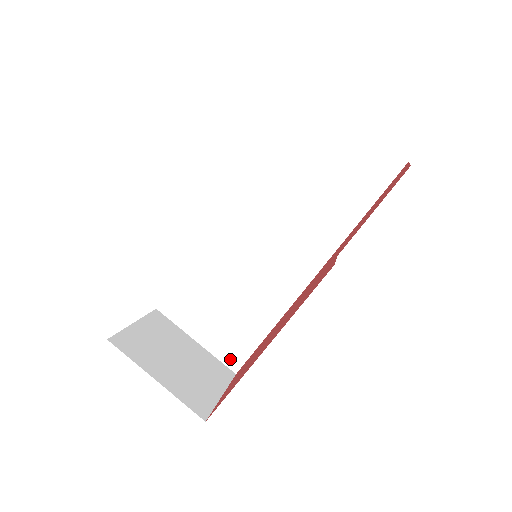
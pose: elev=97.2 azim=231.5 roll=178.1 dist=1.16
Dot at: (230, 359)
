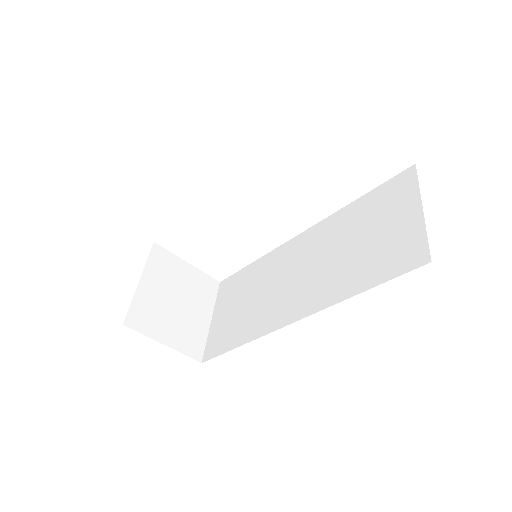
Dot at: (209, 349)
